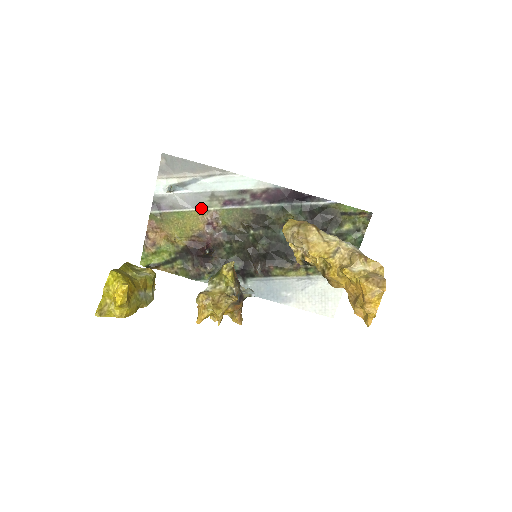
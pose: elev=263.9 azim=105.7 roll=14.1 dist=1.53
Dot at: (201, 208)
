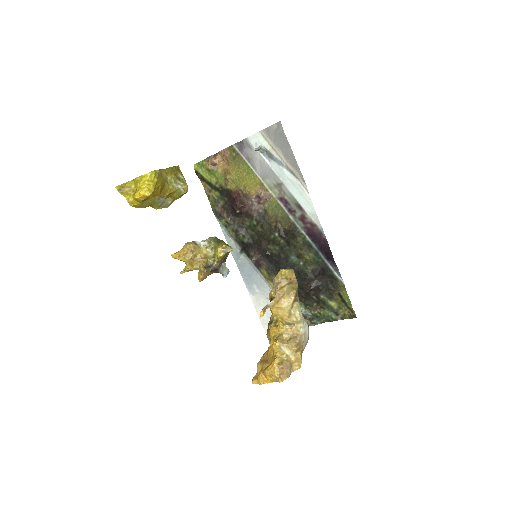
Dot at: (265, 182)
